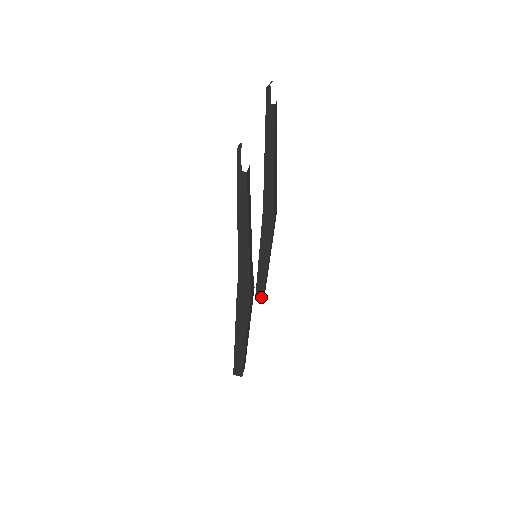
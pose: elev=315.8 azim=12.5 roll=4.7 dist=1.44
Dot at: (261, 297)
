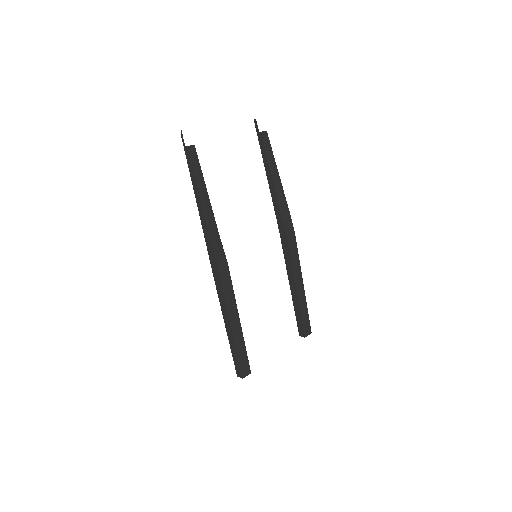
Dot at: (302, 331)
